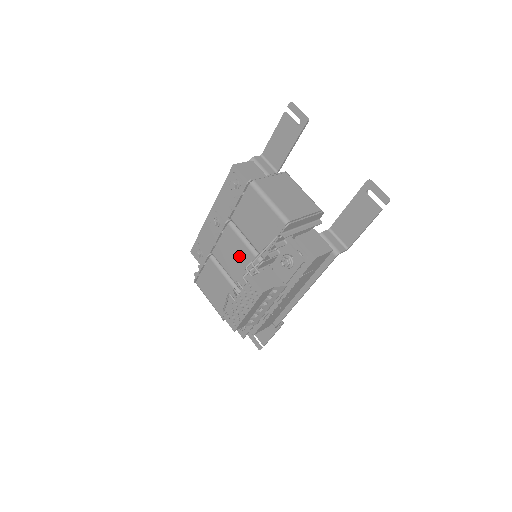
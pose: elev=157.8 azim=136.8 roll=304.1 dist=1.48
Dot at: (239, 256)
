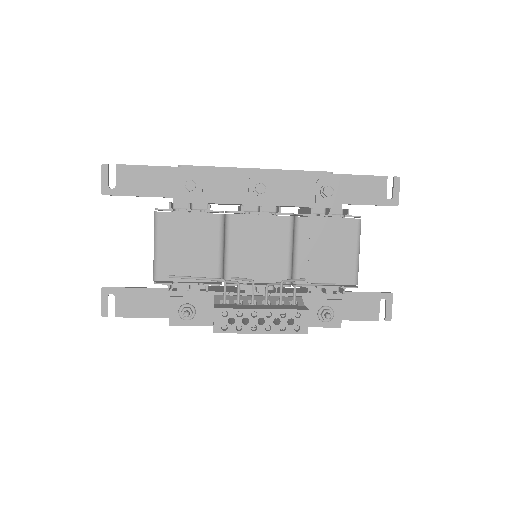
Dot at: (268, 254)
